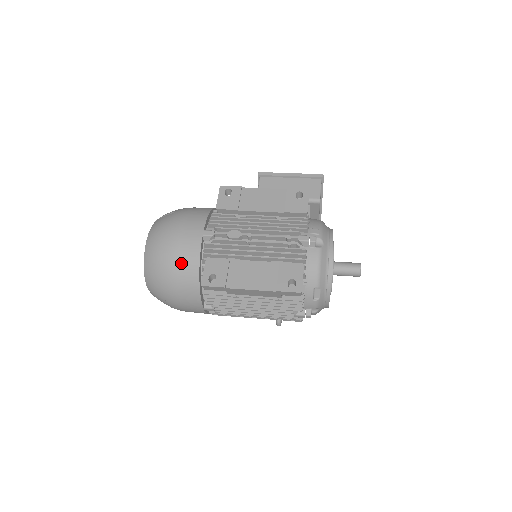
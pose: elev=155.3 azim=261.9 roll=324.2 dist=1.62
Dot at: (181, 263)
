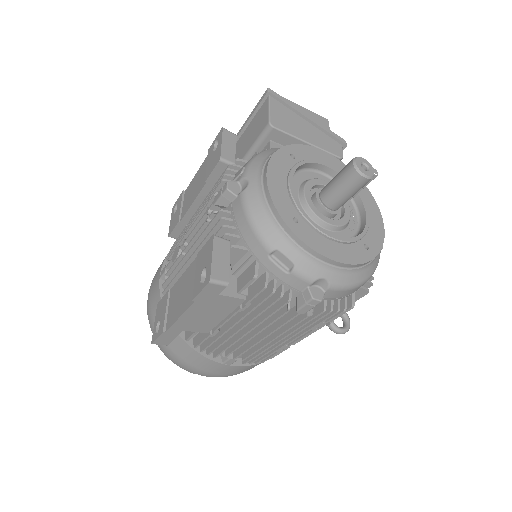
Dot at: occluded
